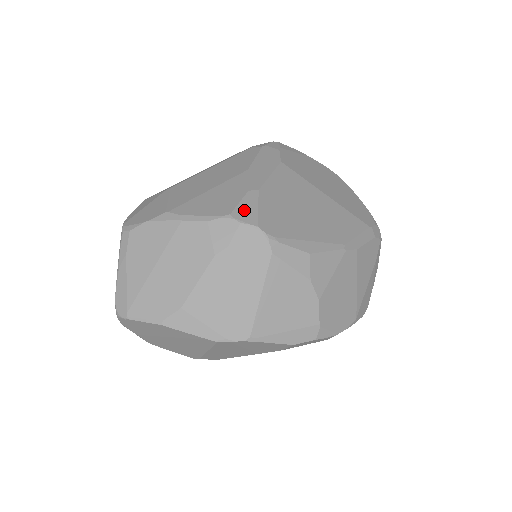
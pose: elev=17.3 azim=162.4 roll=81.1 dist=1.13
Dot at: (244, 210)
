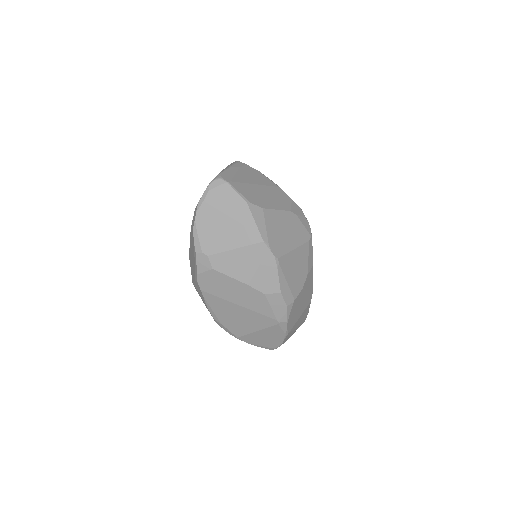
Dot at: occluded
